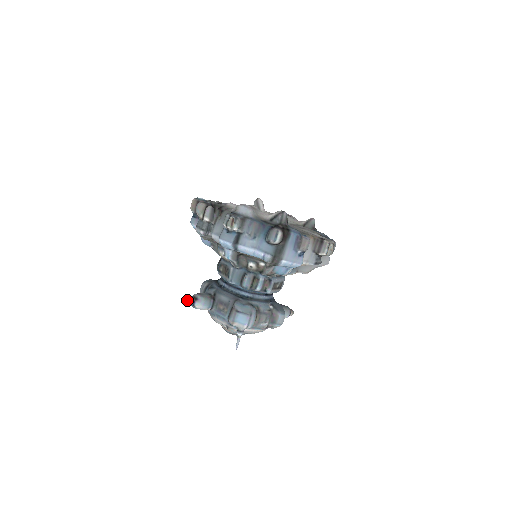
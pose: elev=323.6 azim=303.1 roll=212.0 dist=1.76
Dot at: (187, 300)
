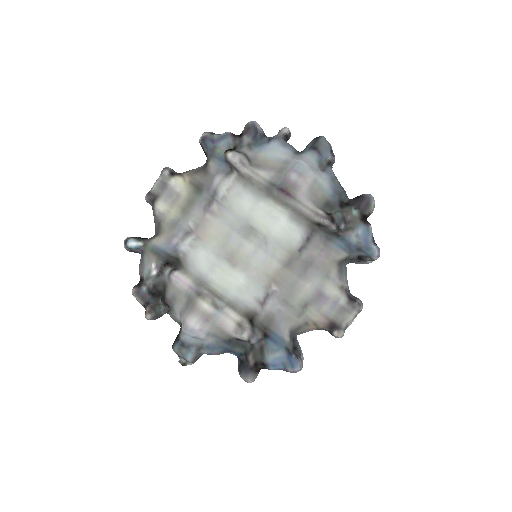
Dot at: occluded
